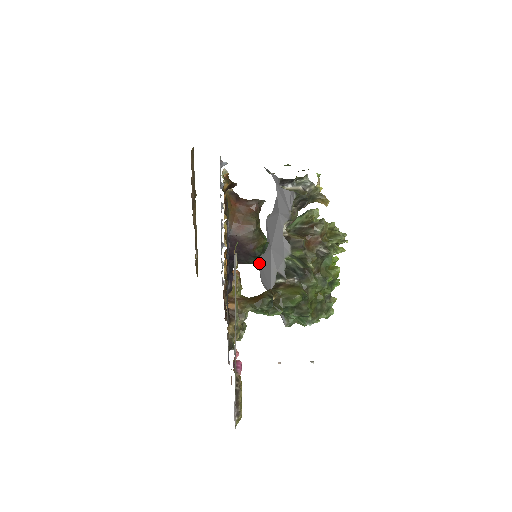
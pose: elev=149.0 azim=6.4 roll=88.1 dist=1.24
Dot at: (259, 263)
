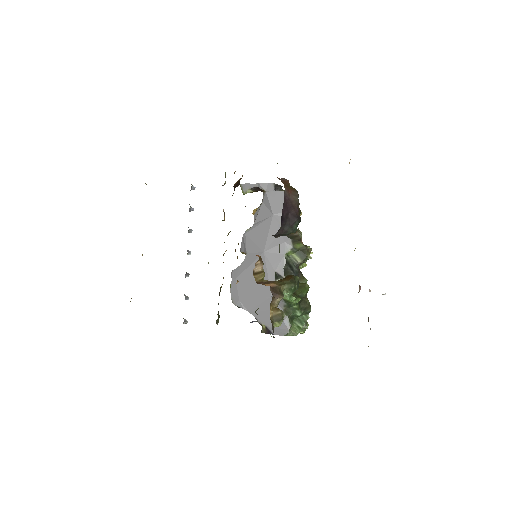
Dot at: (233, 285)
